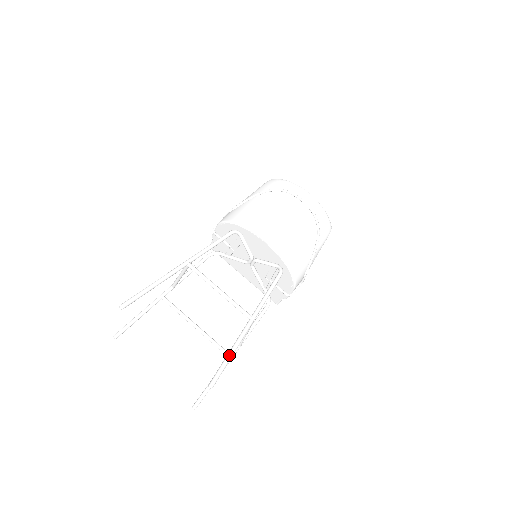
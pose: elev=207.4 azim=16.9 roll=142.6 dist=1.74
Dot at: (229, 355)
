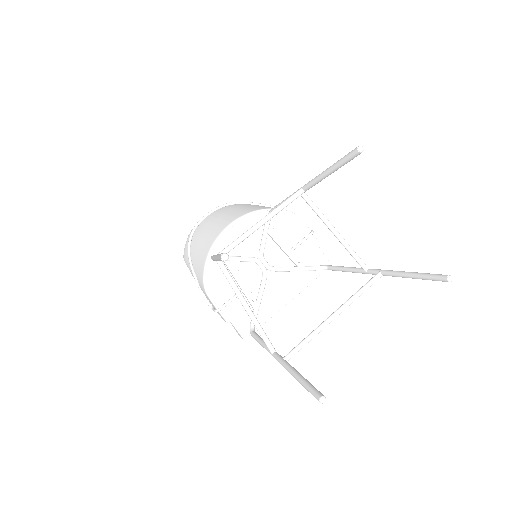
Dot at: (331, 166)
